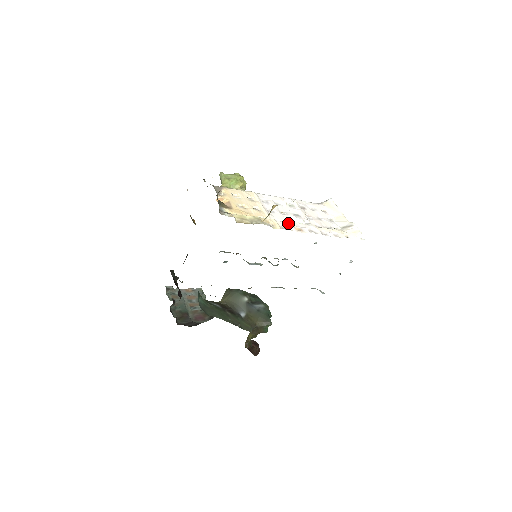
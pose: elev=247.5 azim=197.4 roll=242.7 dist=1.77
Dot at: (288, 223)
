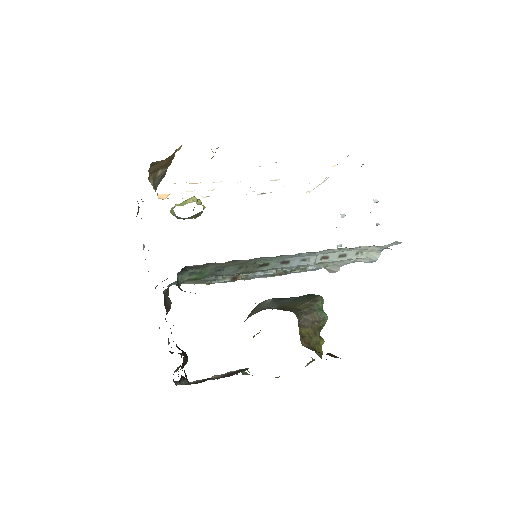
Dot at: occluded
